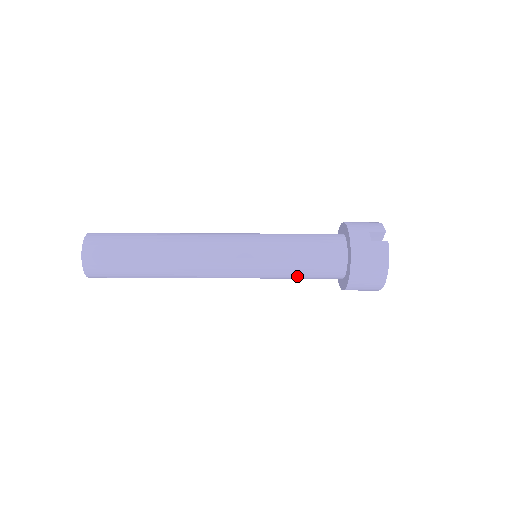
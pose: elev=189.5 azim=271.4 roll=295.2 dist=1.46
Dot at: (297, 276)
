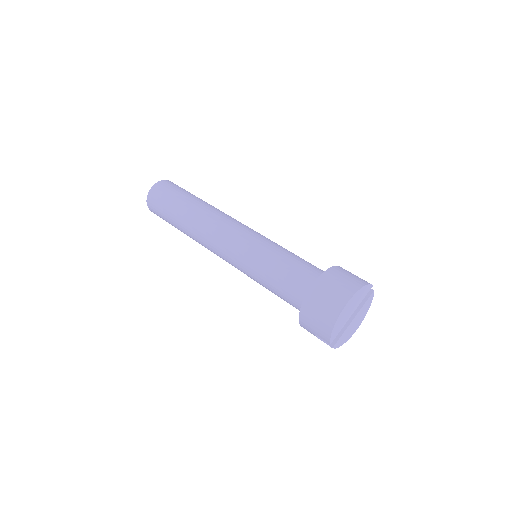
Dot at: occluded
